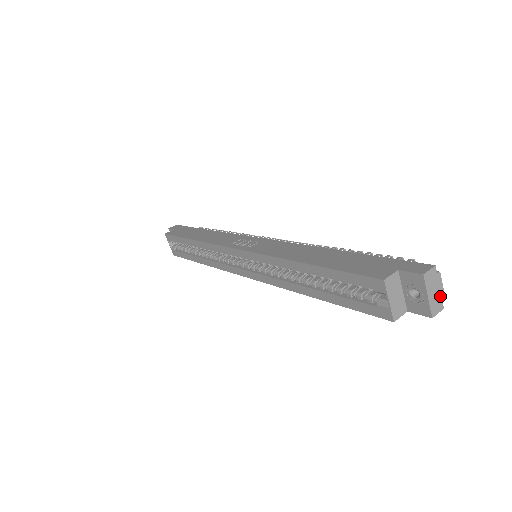
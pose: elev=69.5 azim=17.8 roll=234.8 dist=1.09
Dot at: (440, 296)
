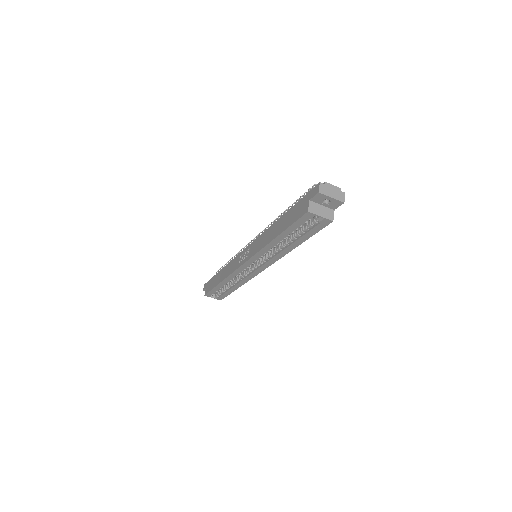
Dot at: (337, 190)
